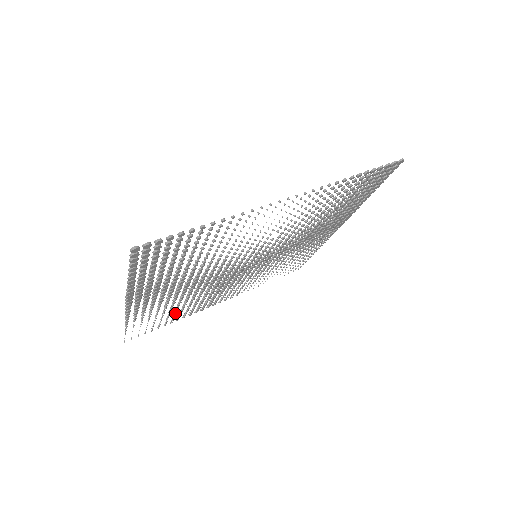
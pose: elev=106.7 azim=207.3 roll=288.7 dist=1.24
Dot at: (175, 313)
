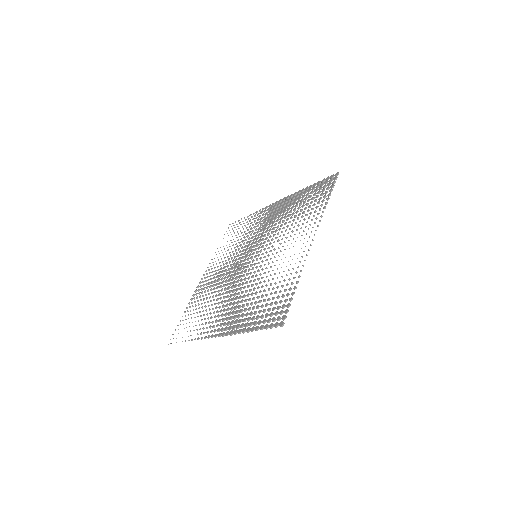
Dot at: (196, 308)
